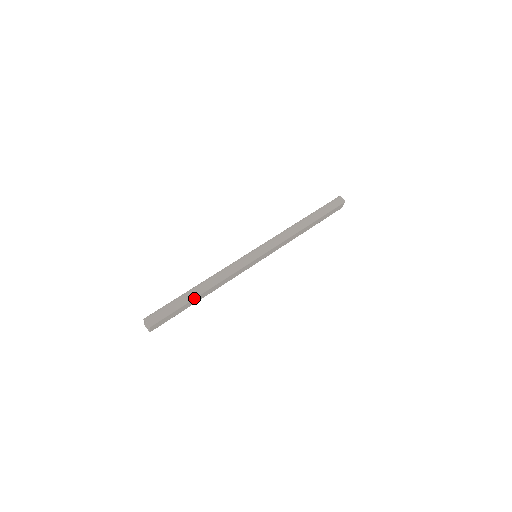
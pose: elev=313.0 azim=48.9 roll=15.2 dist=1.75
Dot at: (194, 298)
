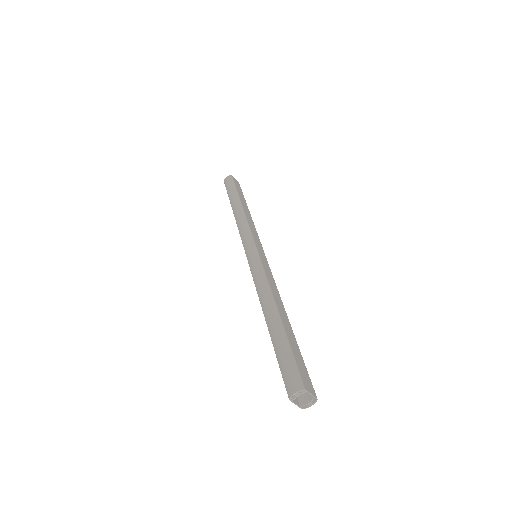
Dot at: (281, 323)
